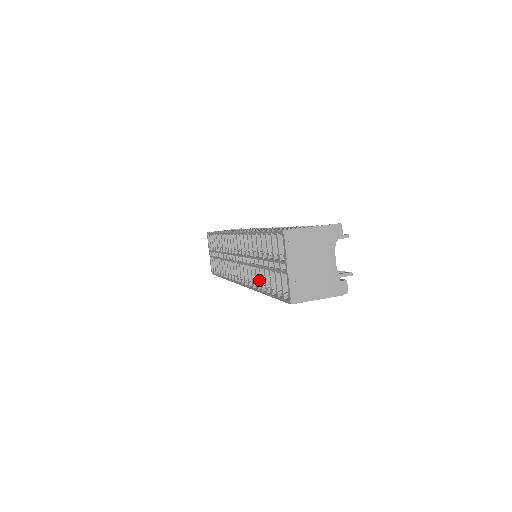
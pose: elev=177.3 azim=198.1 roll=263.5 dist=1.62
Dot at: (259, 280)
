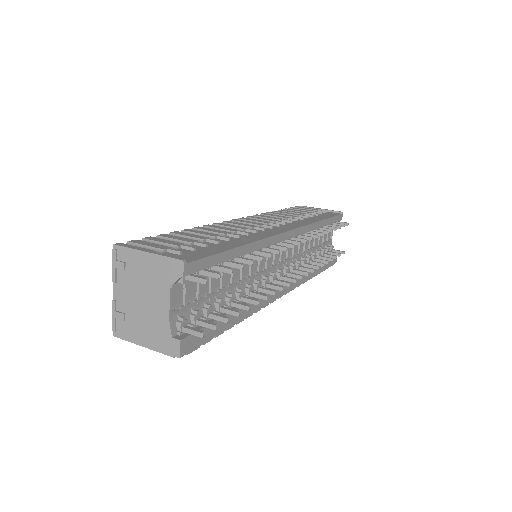
Dot at: occluded
